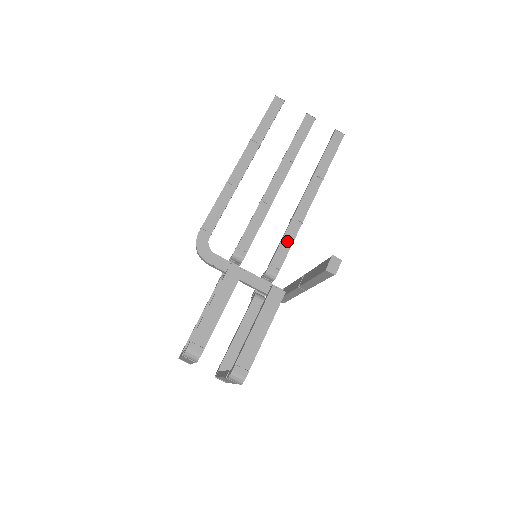
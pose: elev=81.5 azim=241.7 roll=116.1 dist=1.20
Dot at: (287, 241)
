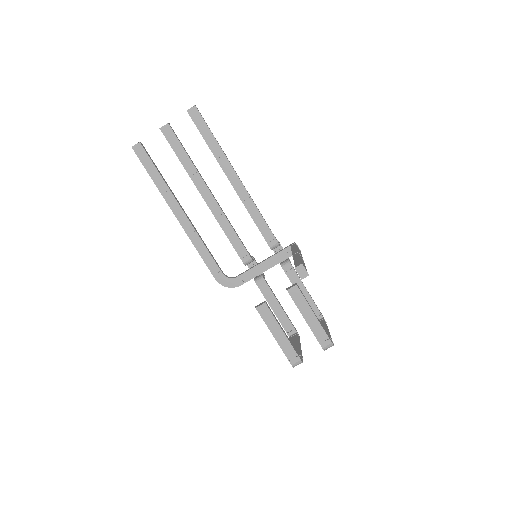
Dot at: (257, 219)
